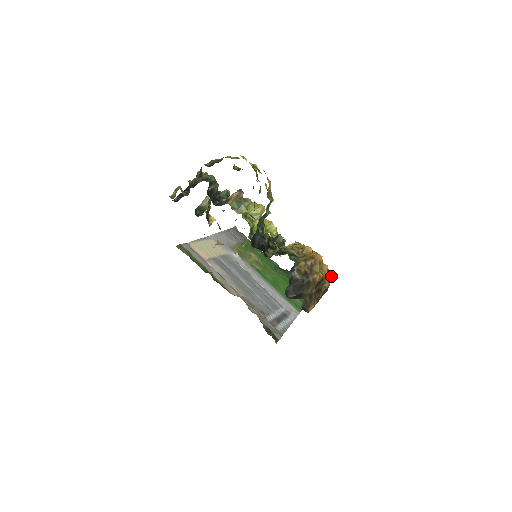
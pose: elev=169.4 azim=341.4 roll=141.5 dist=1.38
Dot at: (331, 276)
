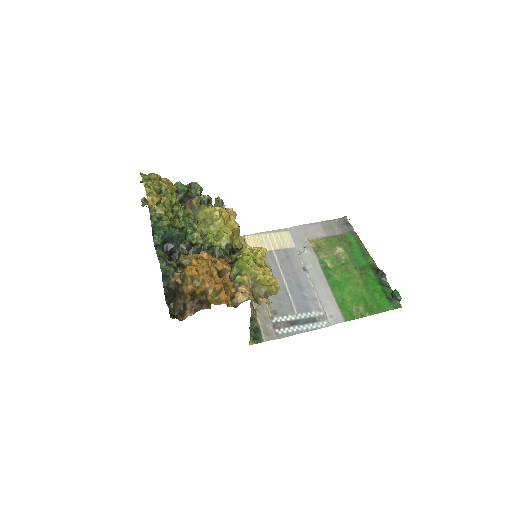
Dot at: (216, 290)
